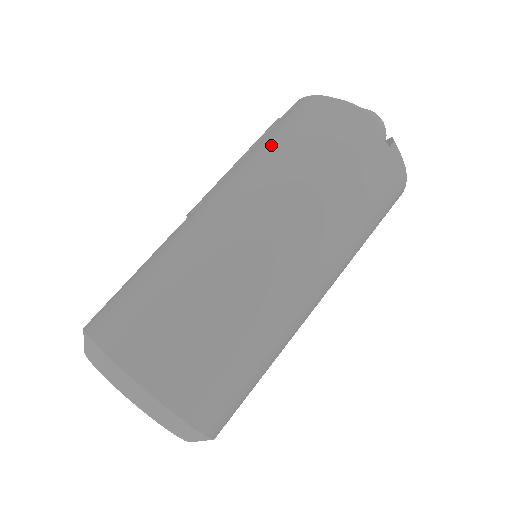
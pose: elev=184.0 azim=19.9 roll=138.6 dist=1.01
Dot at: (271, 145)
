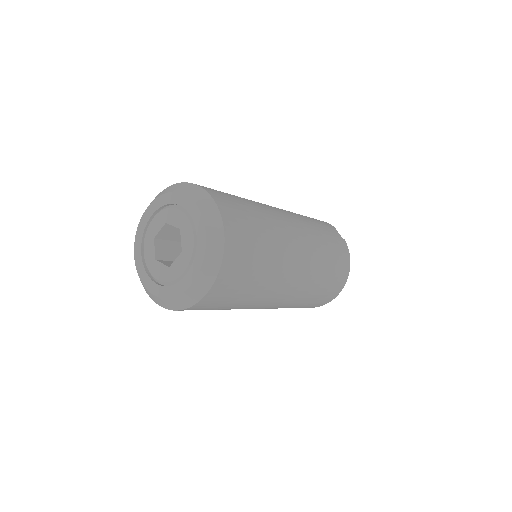
Dot at: occluded
